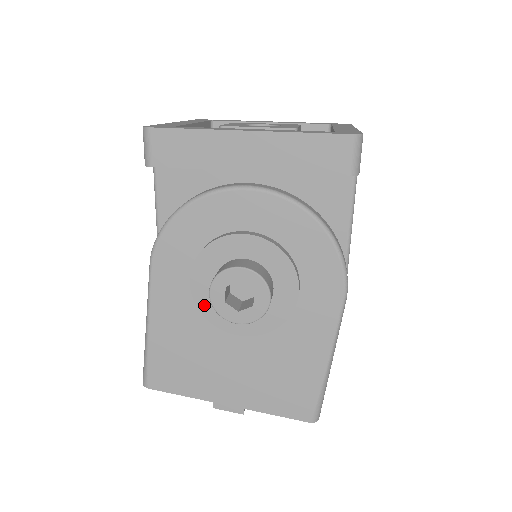
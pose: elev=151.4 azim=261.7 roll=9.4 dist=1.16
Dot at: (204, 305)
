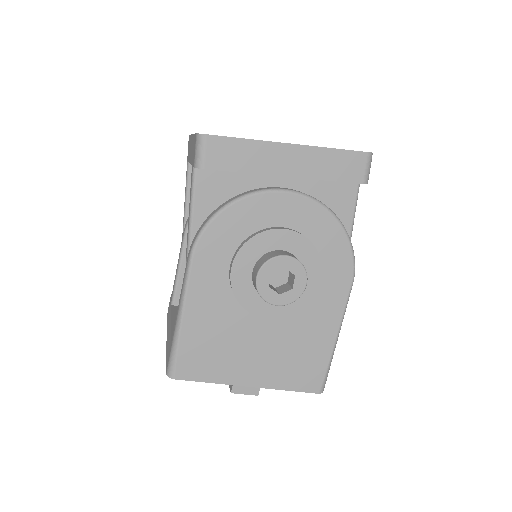
Dot at: (241, 293)
